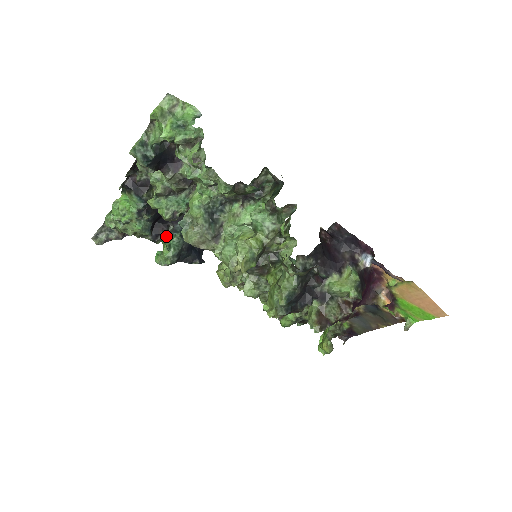
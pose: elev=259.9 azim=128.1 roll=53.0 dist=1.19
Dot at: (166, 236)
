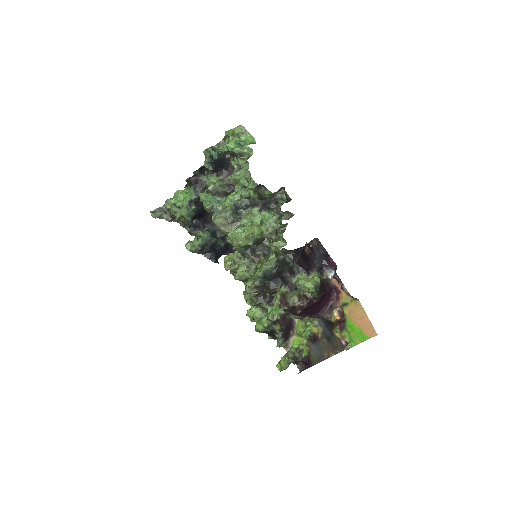
Dot at: (200, 232)
